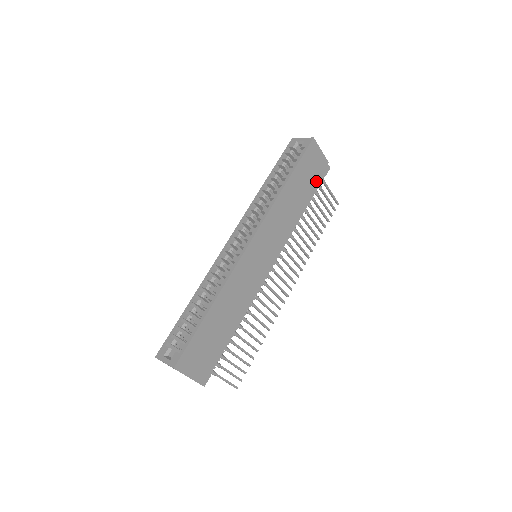
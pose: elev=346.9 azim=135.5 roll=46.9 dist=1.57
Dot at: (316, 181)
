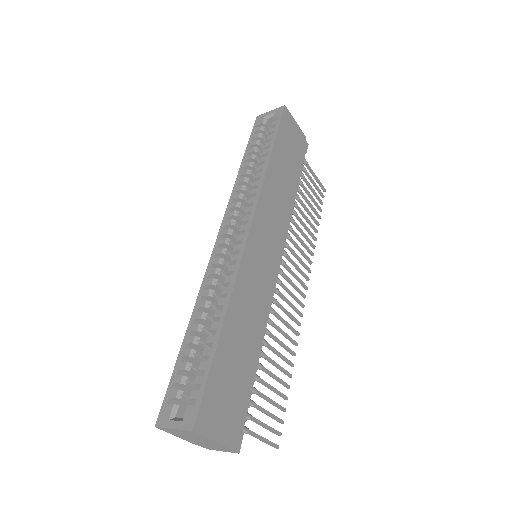
Dot at: (299, 158)
